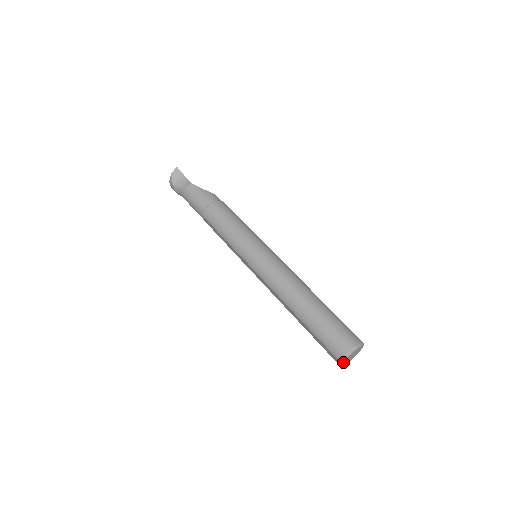
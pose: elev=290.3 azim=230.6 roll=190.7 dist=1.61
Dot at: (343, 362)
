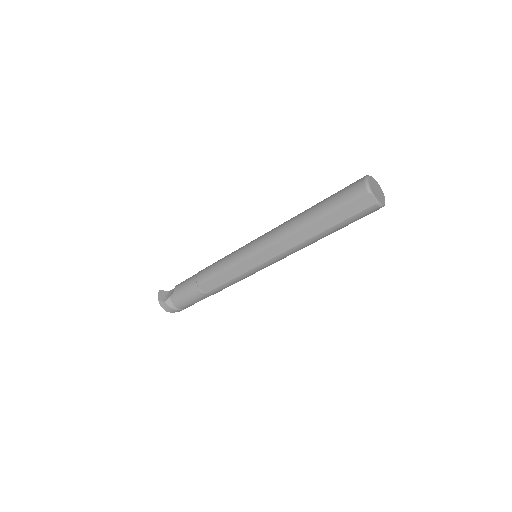
Dot at: (370, 191)
